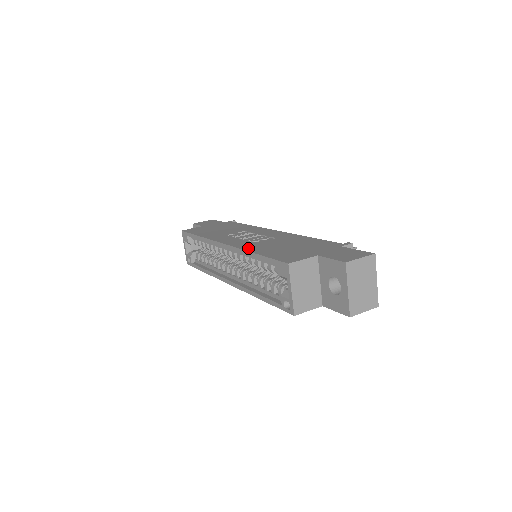
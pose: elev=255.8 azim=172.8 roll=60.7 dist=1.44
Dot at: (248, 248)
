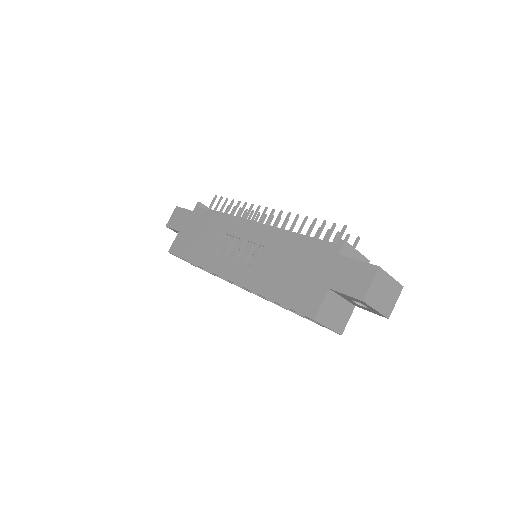
Dot at: (257, 288)
